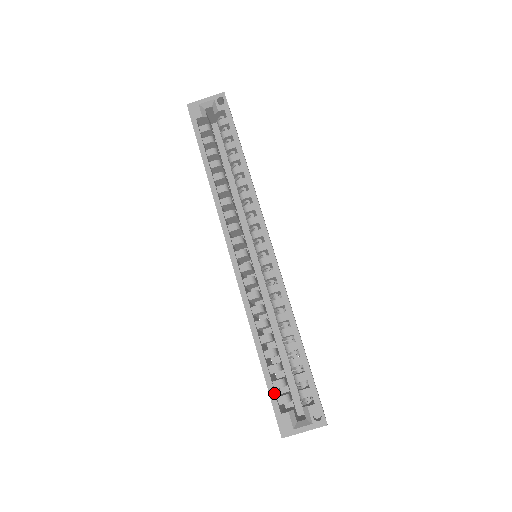
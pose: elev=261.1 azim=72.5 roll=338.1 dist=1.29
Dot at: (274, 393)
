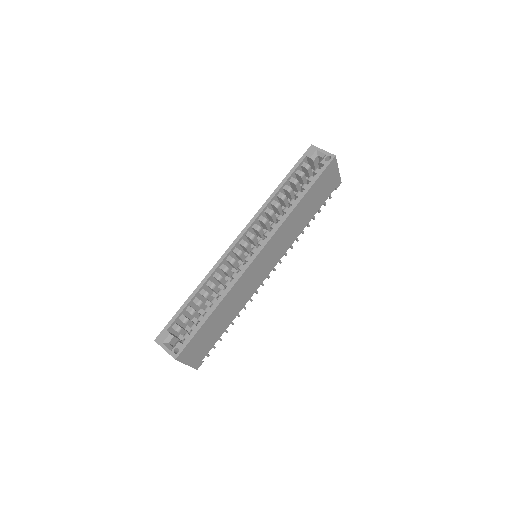
Dot at: (175, 318)
